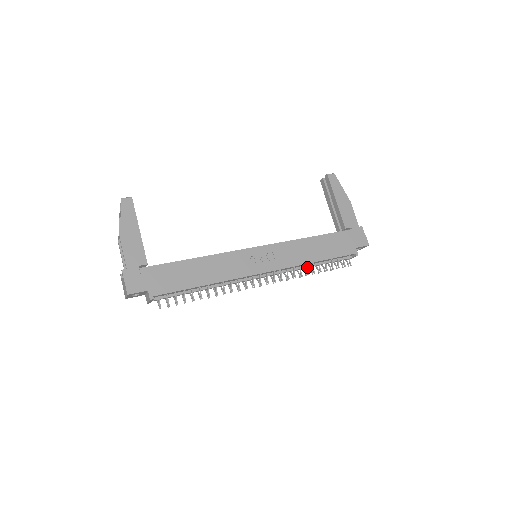
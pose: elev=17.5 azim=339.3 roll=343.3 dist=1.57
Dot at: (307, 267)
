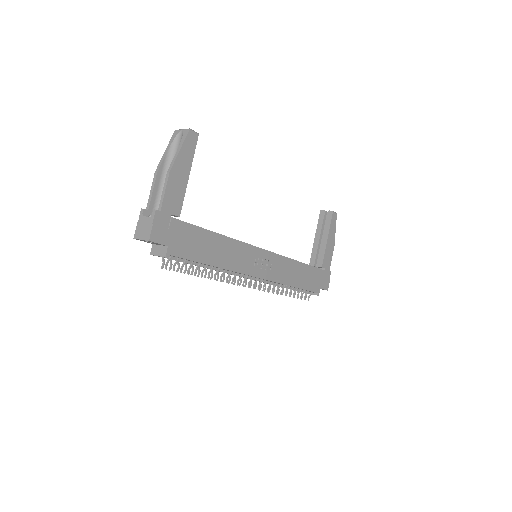
Dot at: (284, 287)
